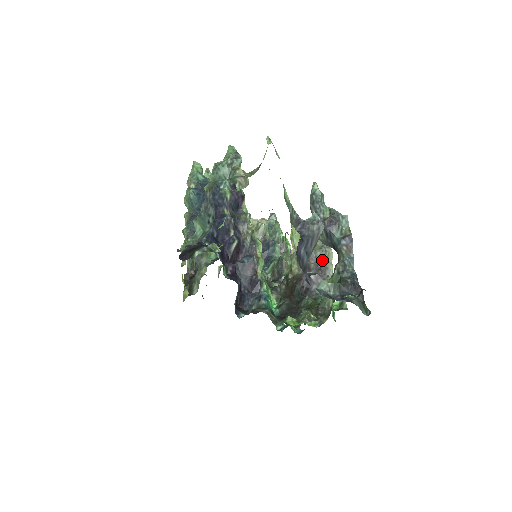
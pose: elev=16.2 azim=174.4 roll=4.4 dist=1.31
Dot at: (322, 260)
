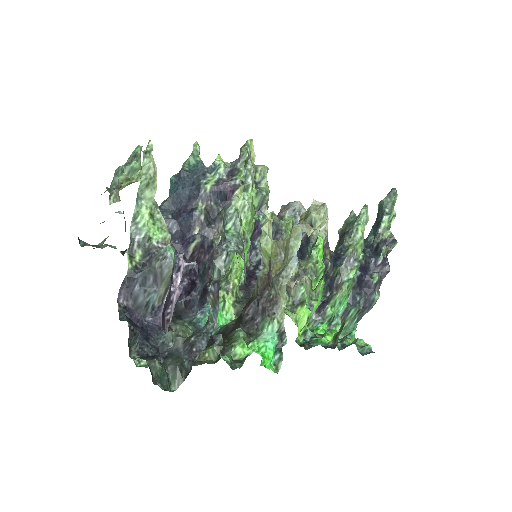
Dot at: (276, 290)
